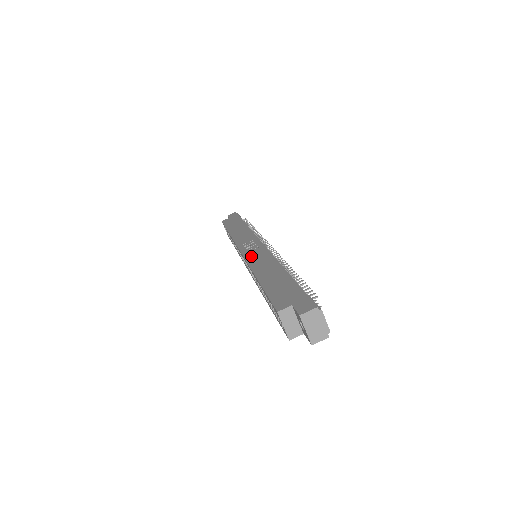
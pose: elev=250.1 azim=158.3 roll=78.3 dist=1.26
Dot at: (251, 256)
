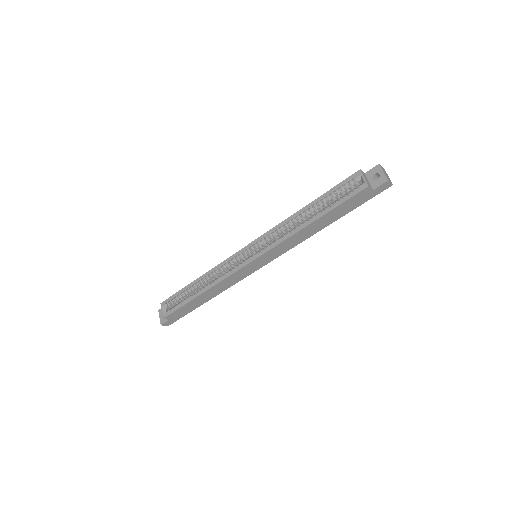
Dot at: occluded
